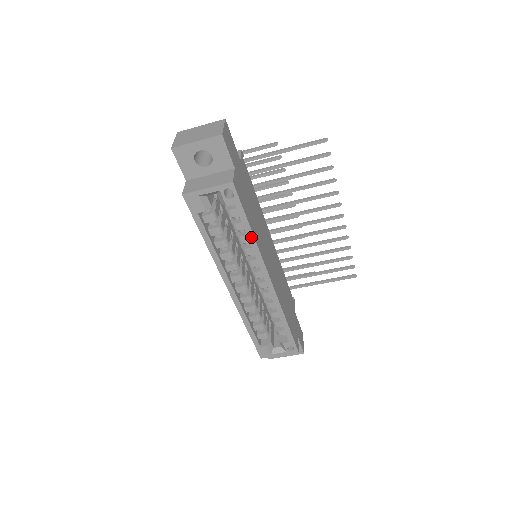
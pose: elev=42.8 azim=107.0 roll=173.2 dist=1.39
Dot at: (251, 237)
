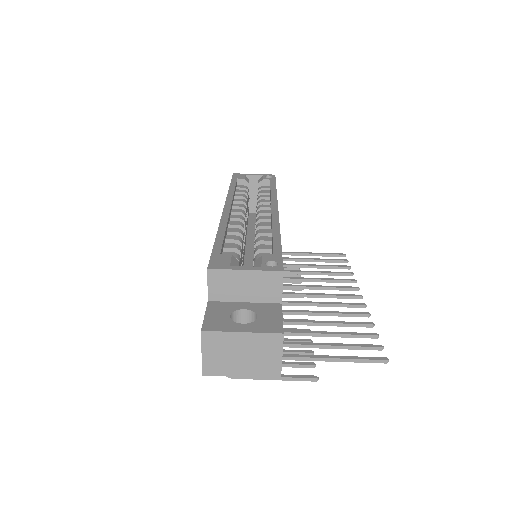
Dot at: (274, 190)
